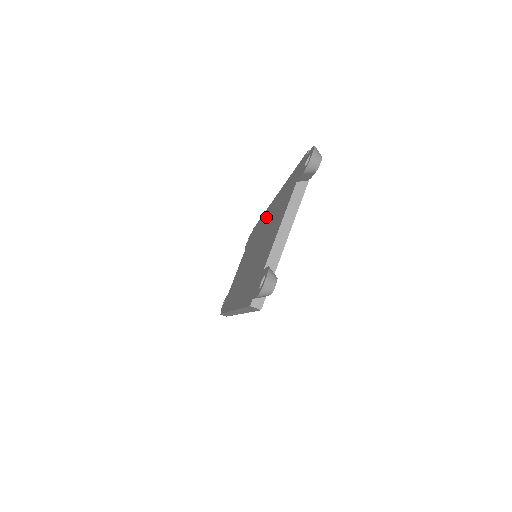
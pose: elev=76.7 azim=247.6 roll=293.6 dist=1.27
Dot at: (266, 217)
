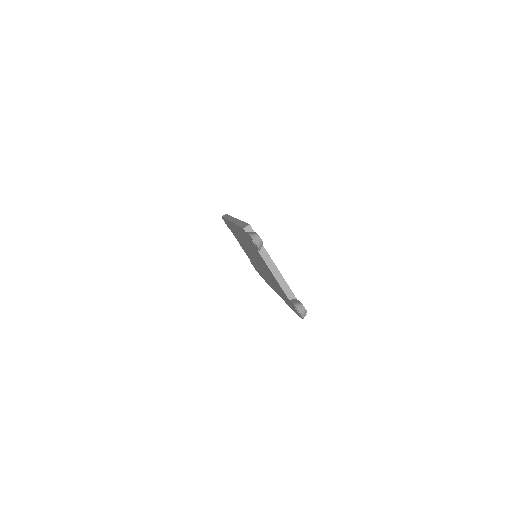
Dot at: occluded
